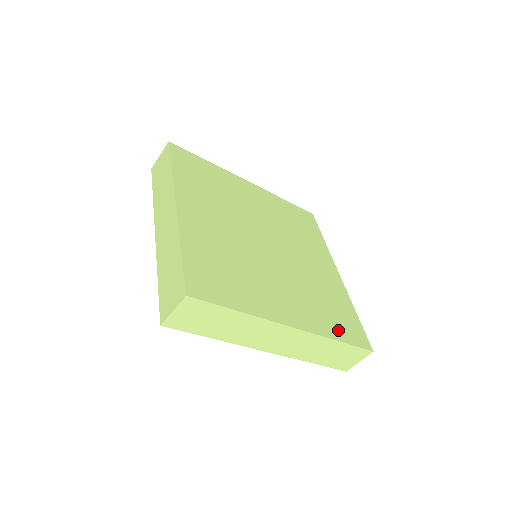
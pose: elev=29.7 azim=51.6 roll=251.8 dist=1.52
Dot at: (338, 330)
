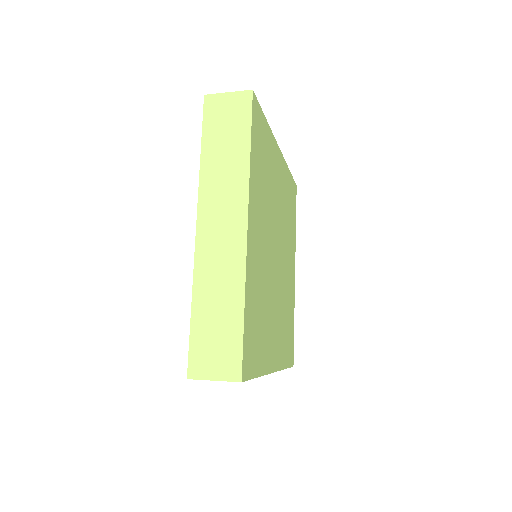
Dot at: (287, 355)
